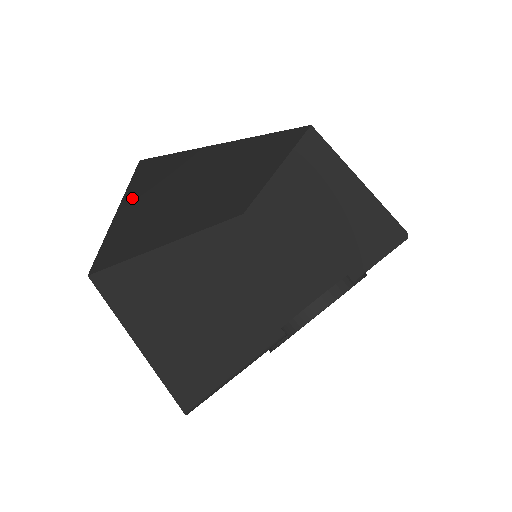
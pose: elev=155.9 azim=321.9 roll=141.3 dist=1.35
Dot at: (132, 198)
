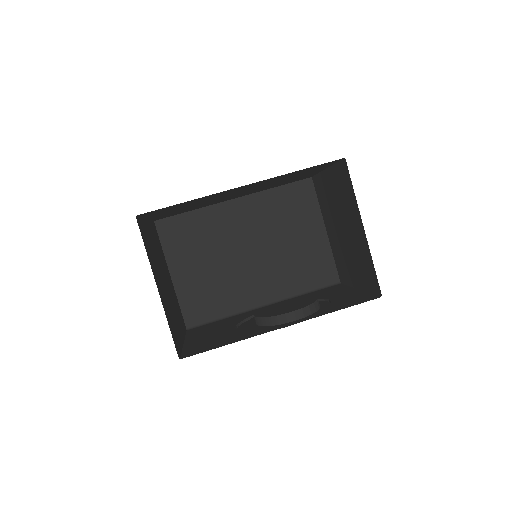
Dot at: (151, 215)
